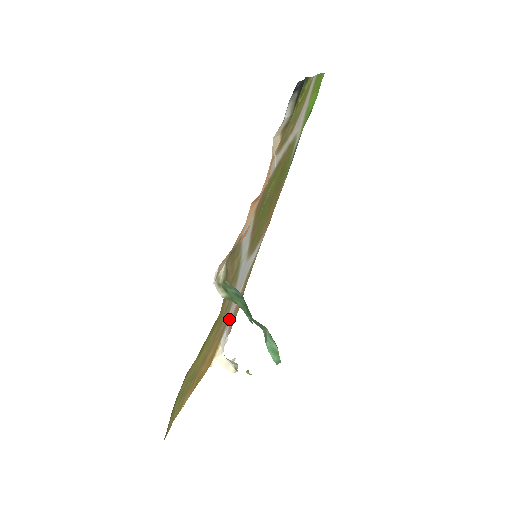
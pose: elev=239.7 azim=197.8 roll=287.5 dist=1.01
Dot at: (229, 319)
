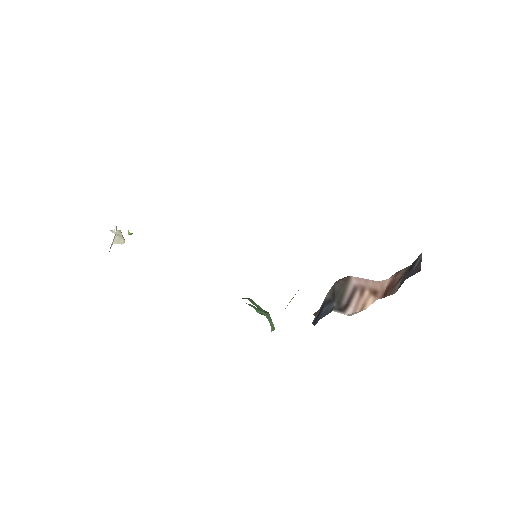
Dot at: occluded
